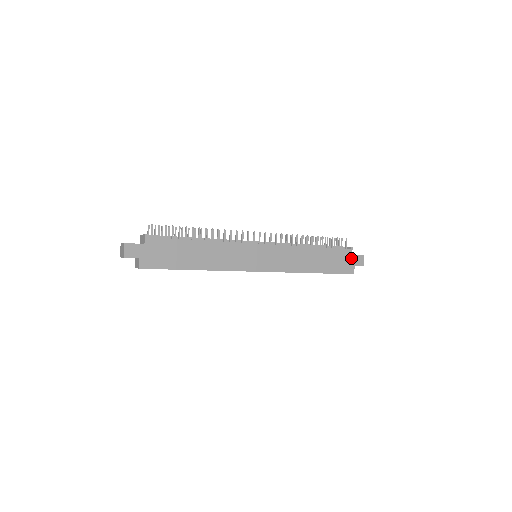
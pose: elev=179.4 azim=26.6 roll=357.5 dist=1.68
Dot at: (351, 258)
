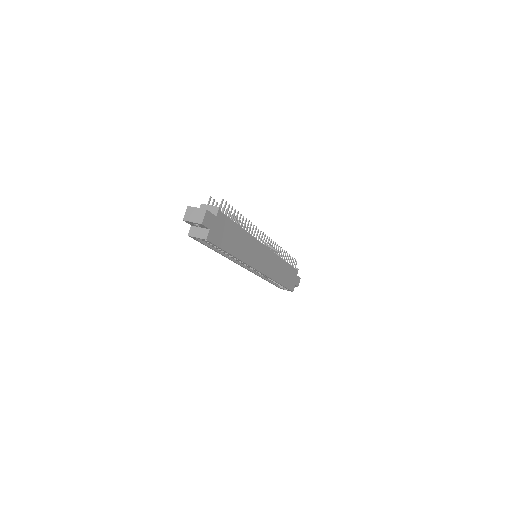
Dot at: (296, 278)
